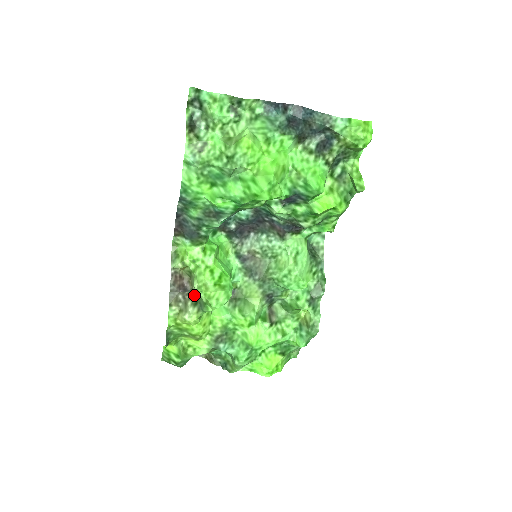
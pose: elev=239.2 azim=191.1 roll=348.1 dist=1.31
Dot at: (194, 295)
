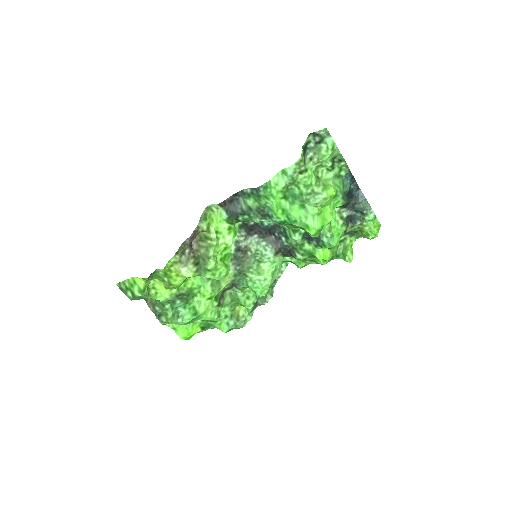
Dot at: (198, 256)
